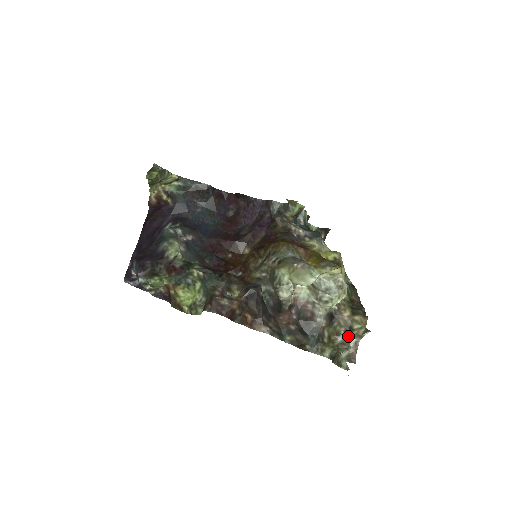
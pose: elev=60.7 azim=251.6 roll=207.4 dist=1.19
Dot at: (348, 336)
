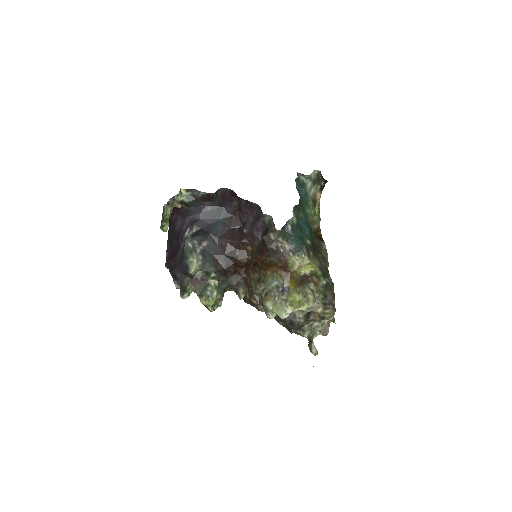
Dot at: occluded
